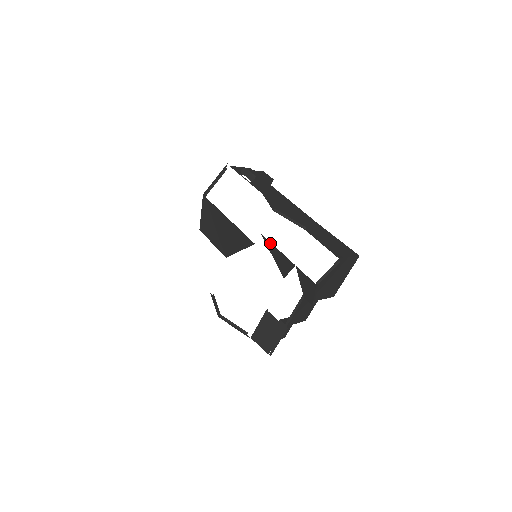
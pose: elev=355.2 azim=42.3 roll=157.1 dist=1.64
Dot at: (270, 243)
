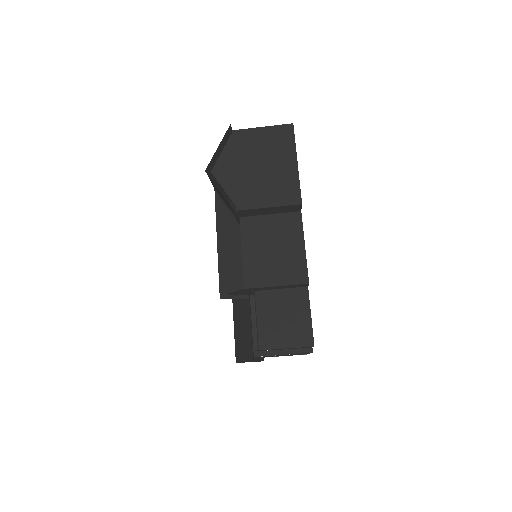
Dot at: occluded
